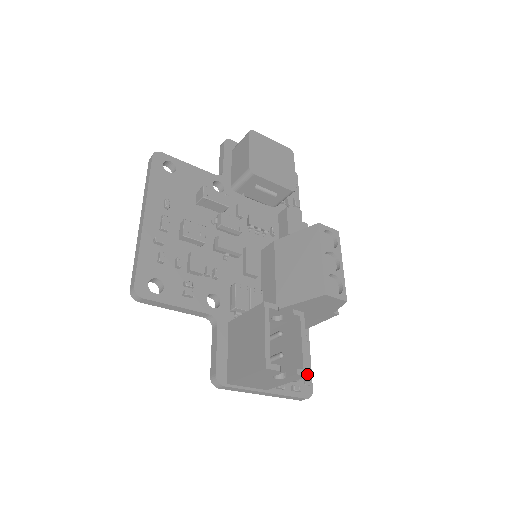
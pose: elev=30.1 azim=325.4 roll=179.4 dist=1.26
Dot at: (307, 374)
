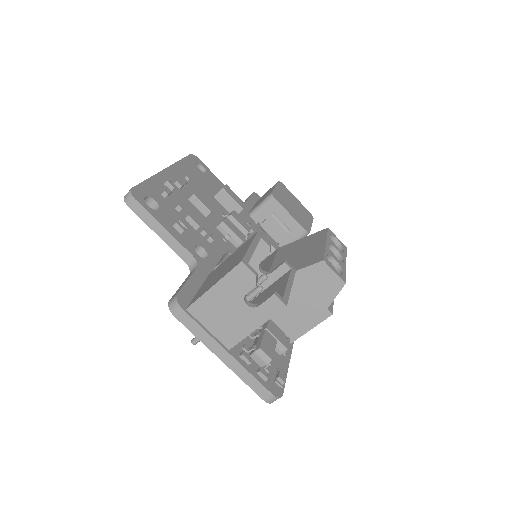
Dot at: (286, 304)
